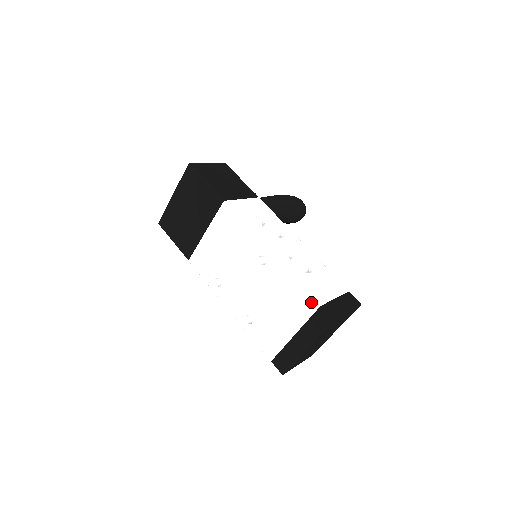
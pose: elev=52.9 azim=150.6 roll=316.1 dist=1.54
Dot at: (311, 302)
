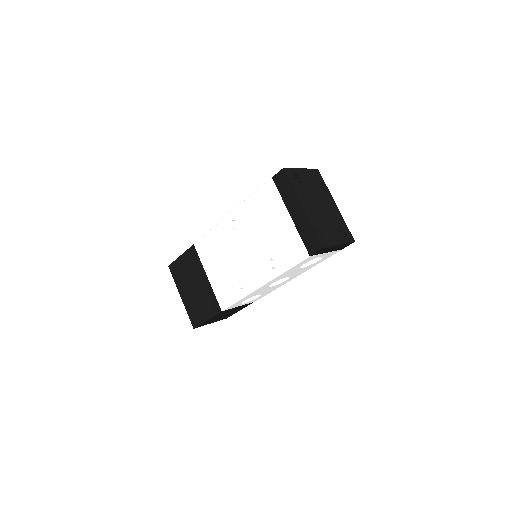
Dot at: (267, 186)
